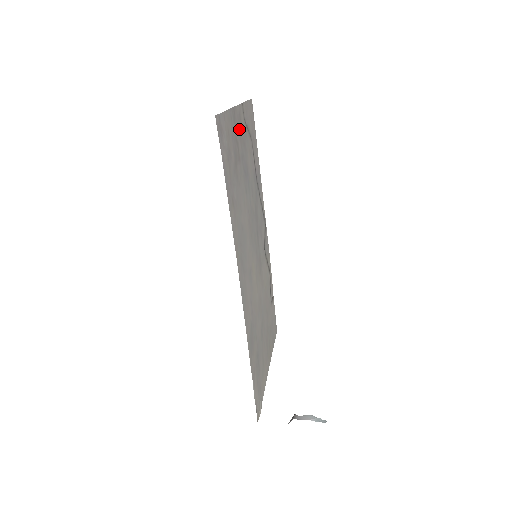
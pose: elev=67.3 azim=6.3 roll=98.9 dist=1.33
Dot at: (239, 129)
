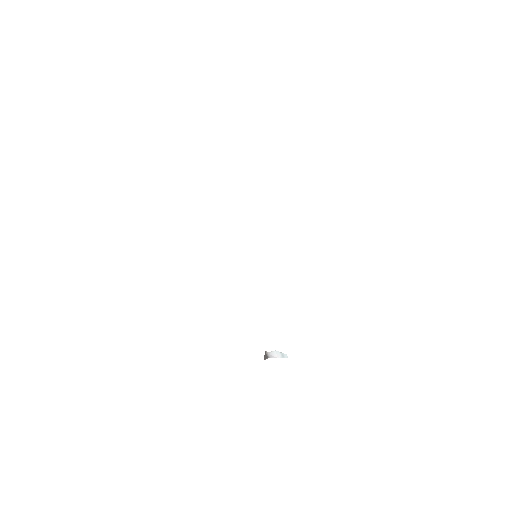
Dot at: occluded
